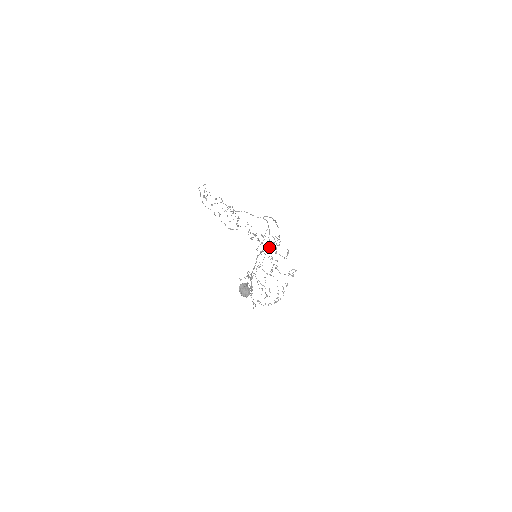
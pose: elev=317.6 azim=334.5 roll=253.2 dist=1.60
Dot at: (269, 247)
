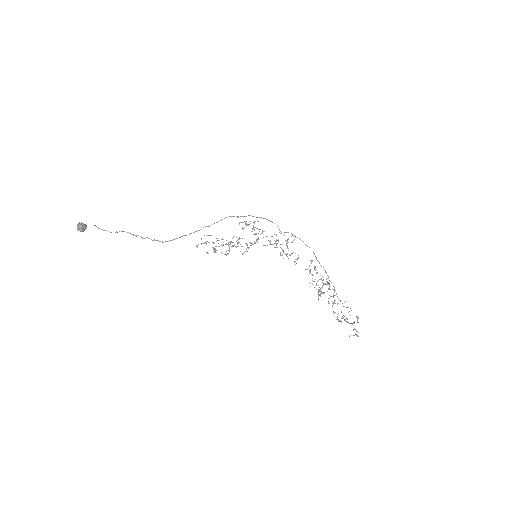
Dot at: occluded
